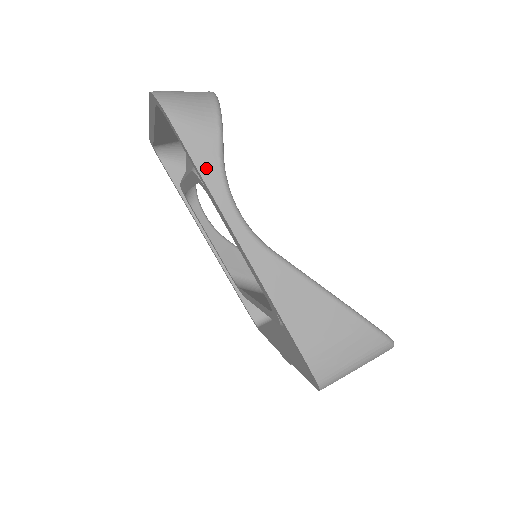
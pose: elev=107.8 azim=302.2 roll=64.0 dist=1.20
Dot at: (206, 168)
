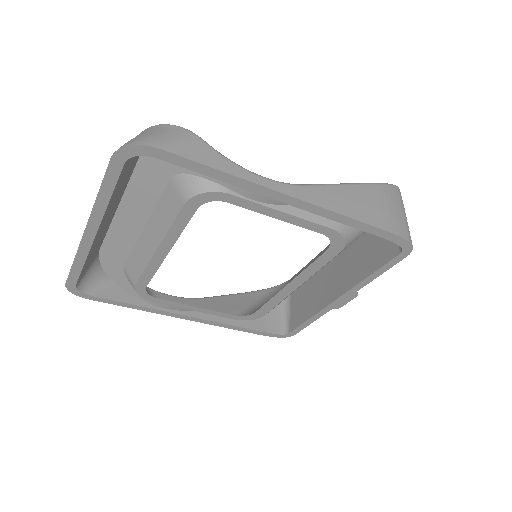
Dot at: (216, 163)
